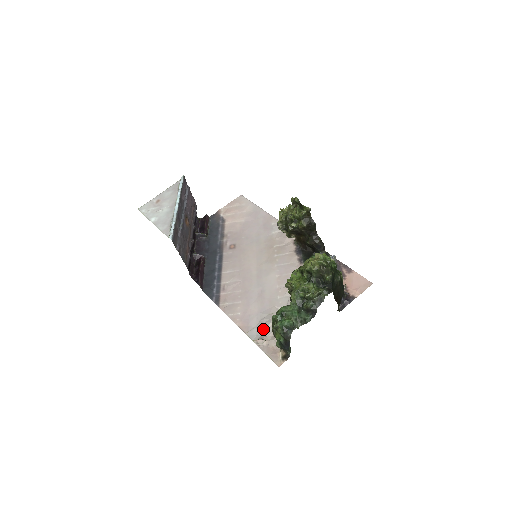
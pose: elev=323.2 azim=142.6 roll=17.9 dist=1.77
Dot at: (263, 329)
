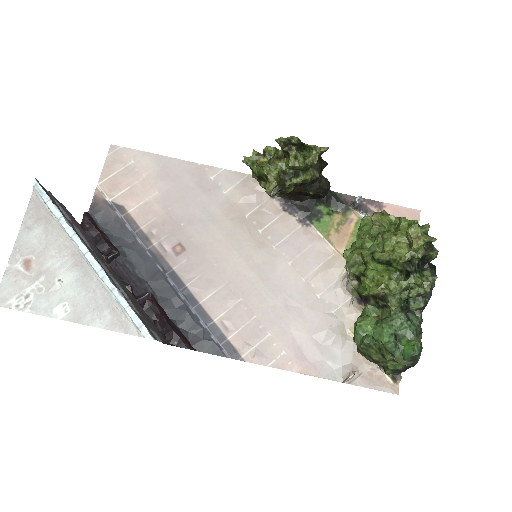
Dot at: (337, 356)
